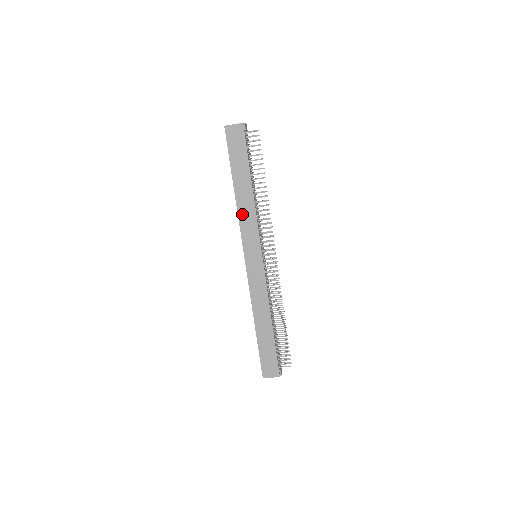
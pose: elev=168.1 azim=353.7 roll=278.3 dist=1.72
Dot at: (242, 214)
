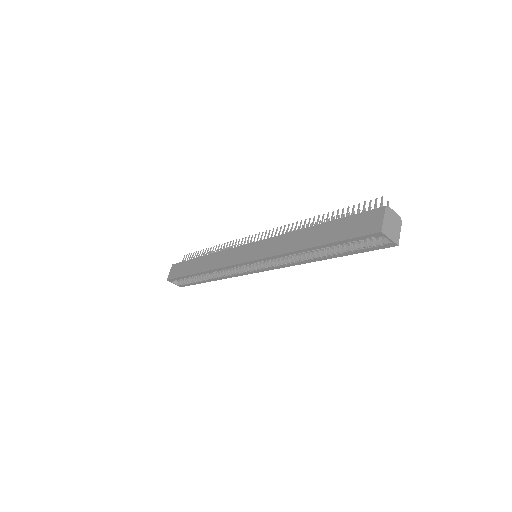
Dot at: (214, 265)
